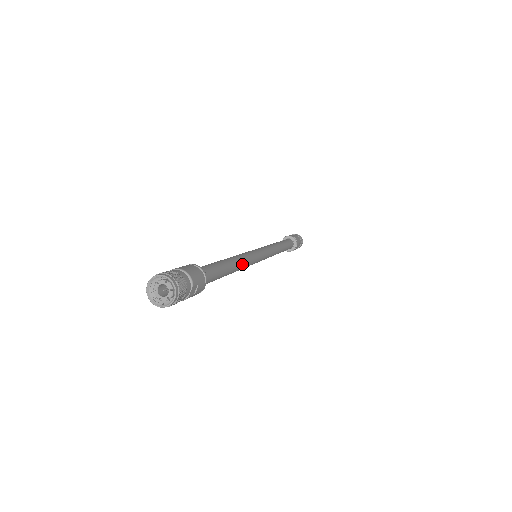
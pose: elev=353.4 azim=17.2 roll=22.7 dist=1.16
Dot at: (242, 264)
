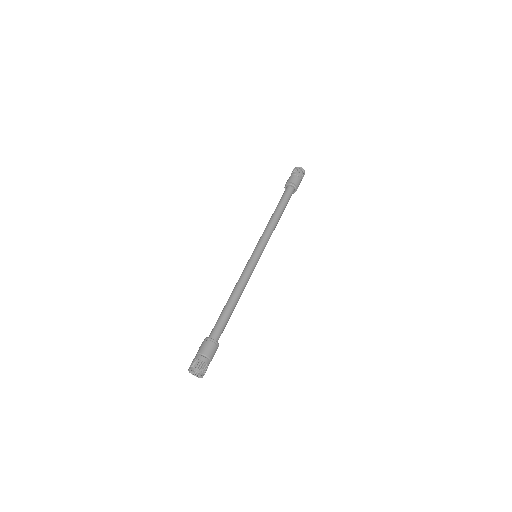
Dot at: occluded
